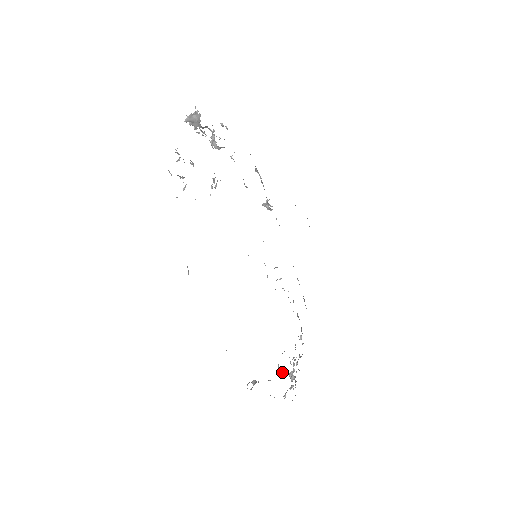
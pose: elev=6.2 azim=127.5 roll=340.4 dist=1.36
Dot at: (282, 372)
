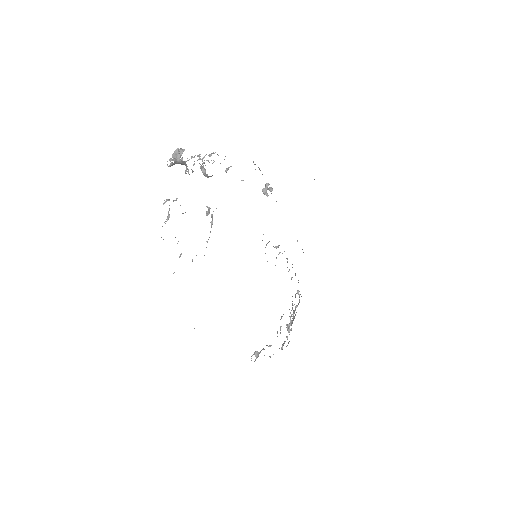
Dot at: (280, 332)
